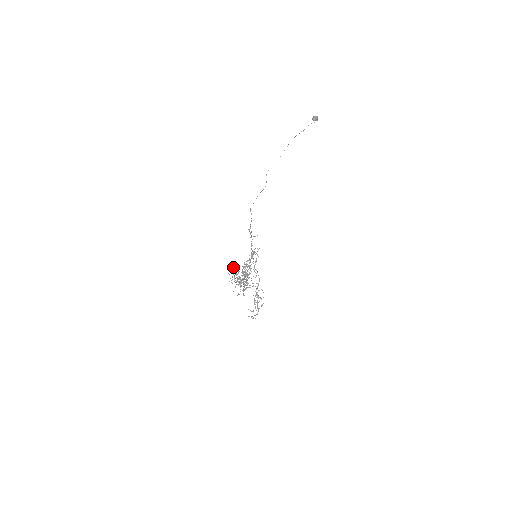
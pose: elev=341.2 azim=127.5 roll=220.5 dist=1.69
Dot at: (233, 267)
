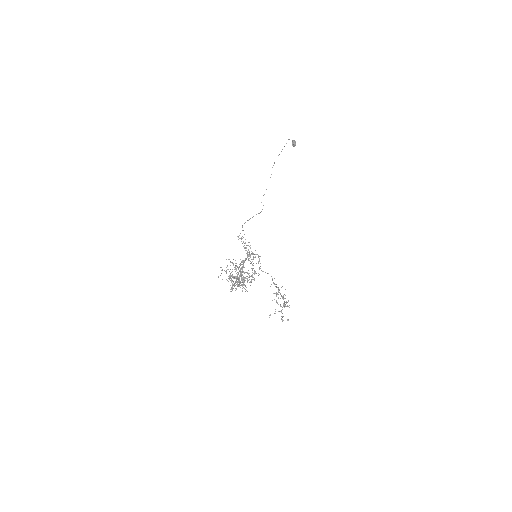
Dot at: occluded
